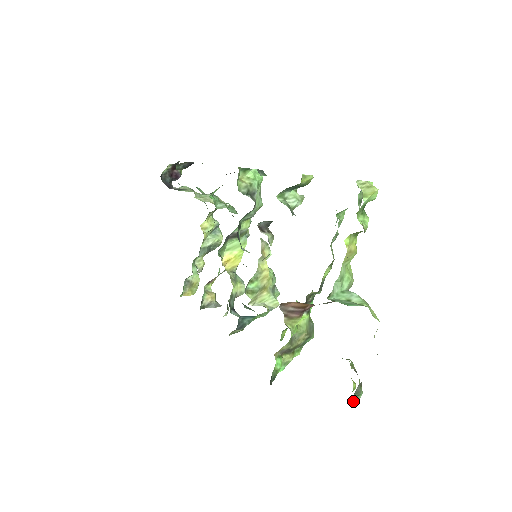
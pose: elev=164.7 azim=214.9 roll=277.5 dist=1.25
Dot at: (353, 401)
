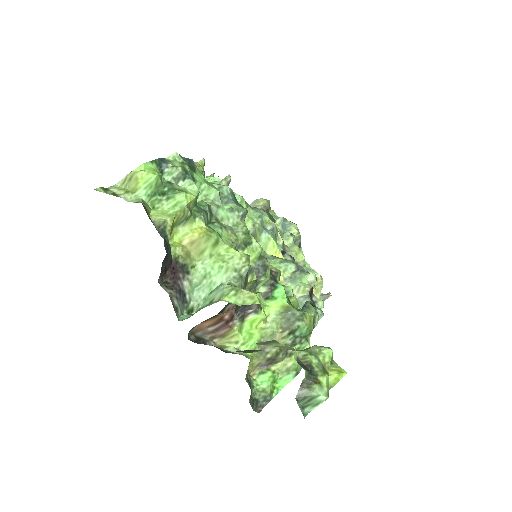
Dot at: (311, 408)
